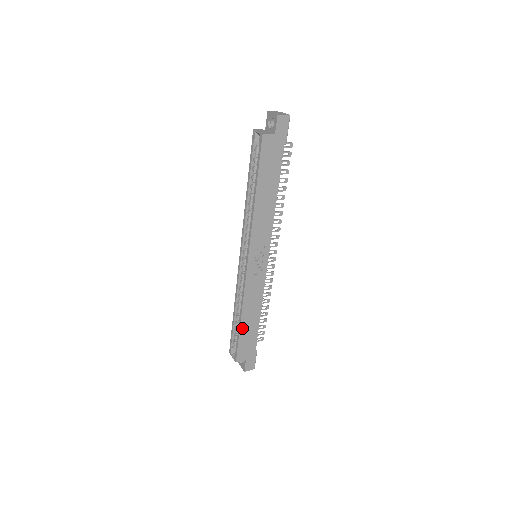
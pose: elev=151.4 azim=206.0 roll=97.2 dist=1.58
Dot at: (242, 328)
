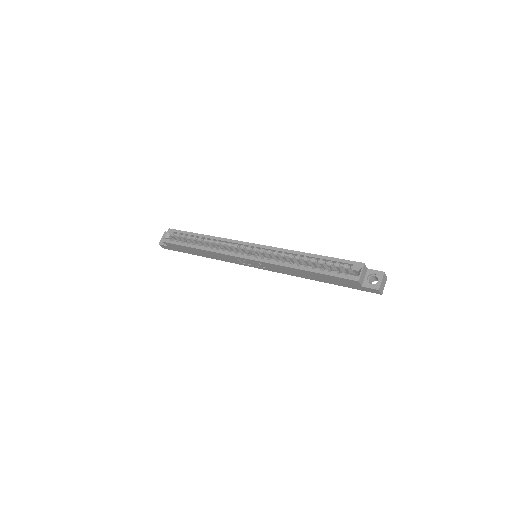
Dot at: (192, 248)
